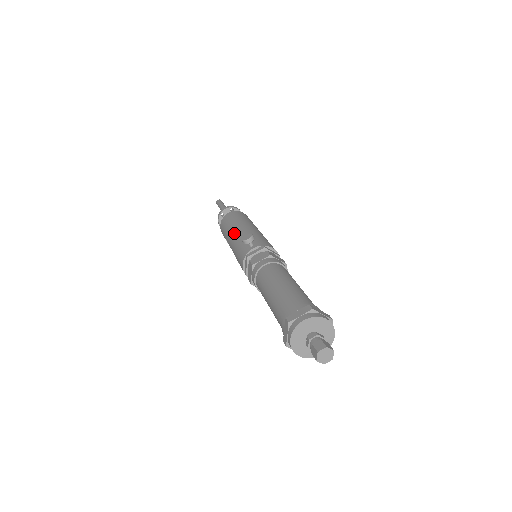
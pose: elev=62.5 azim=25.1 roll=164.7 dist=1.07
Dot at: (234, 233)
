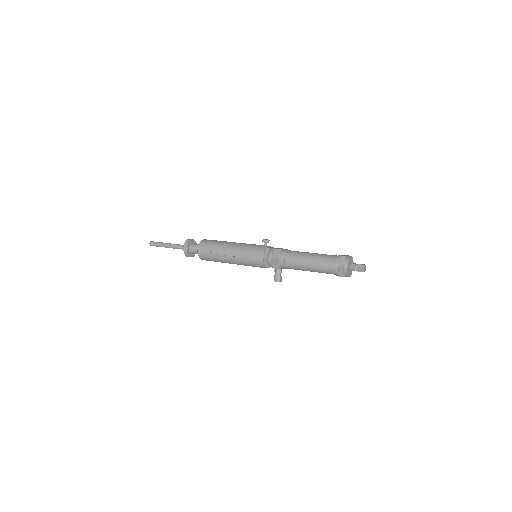
Dot at: (234, 243)
